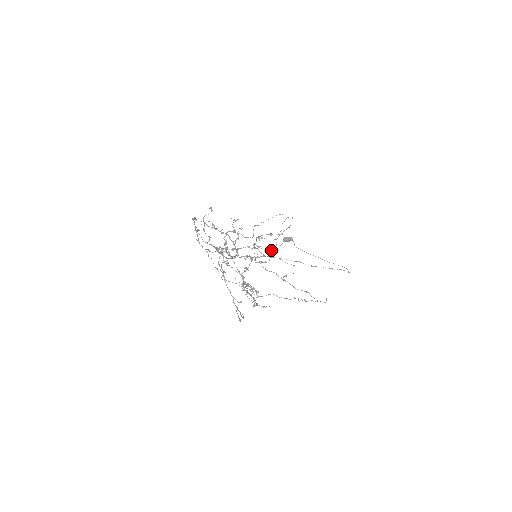
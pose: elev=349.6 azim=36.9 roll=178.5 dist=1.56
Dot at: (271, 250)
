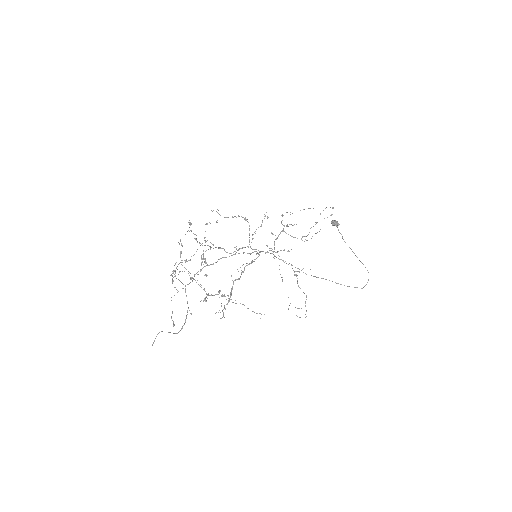
Dot at: (301, 238)
